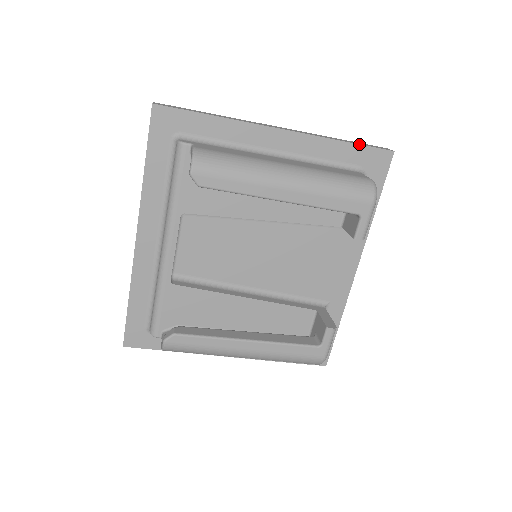
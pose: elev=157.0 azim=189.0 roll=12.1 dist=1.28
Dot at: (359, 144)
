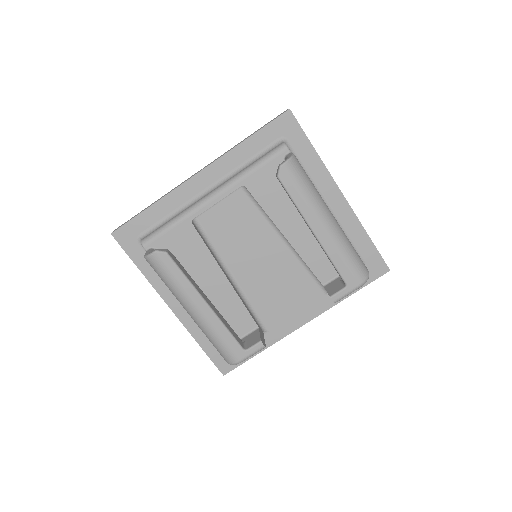
Dot at: occluded
